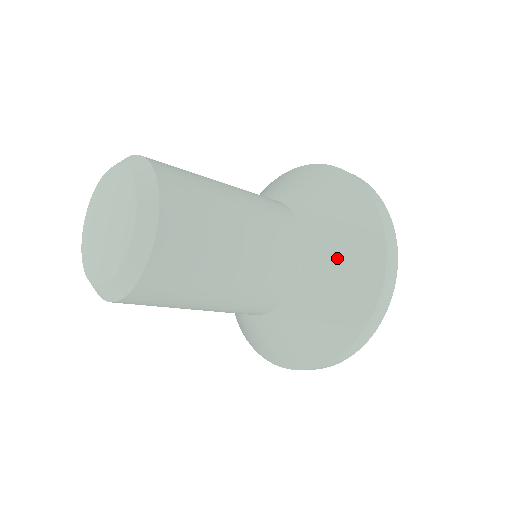
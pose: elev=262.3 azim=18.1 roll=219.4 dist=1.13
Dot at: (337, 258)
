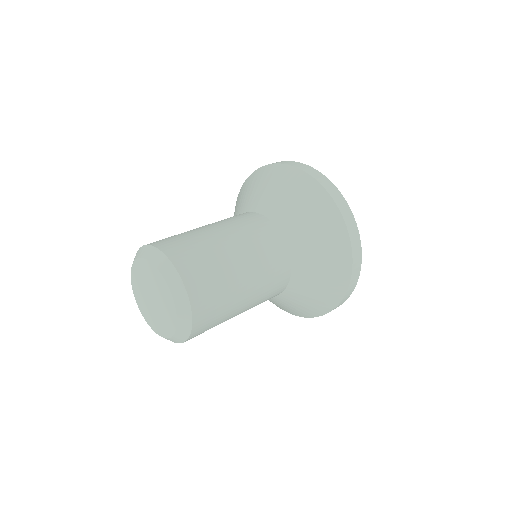
Dot at: (314, 283)
